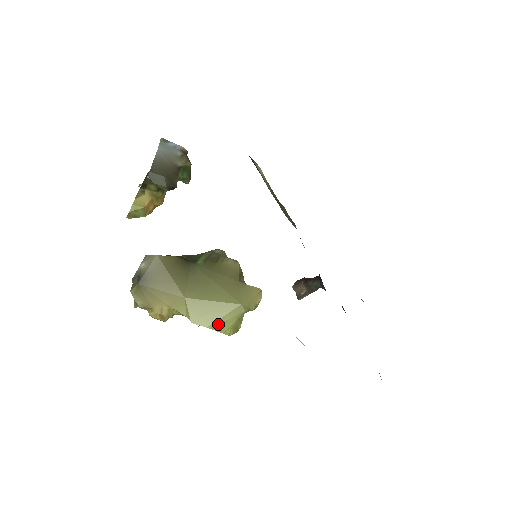
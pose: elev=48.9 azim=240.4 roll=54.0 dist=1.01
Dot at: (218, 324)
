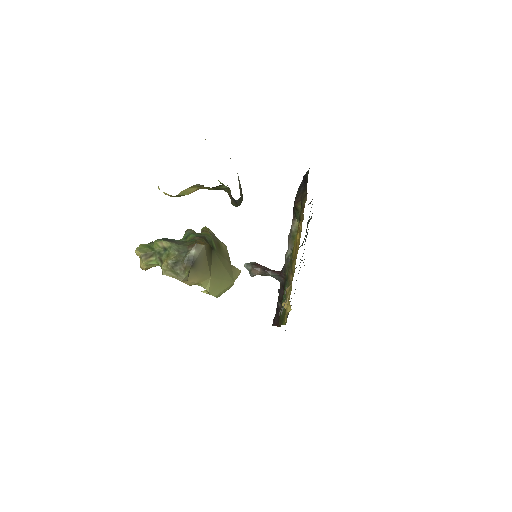
Dot at: (220, 294)
